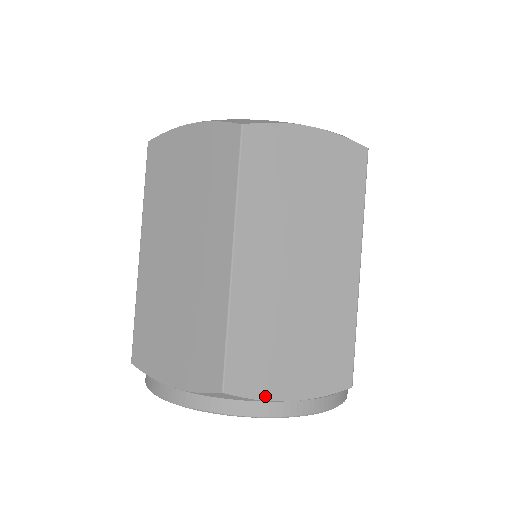
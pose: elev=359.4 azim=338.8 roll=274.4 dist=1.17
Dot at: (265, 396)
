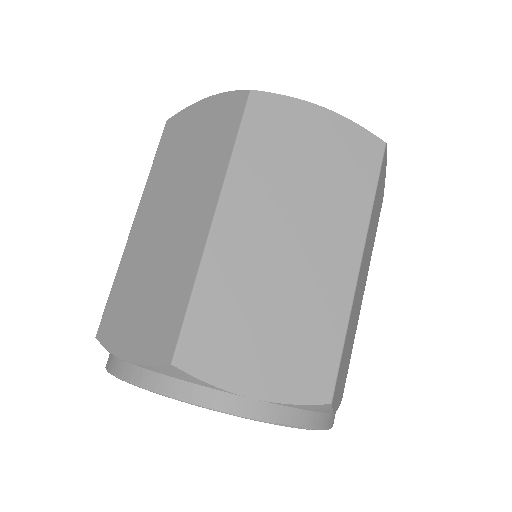
Dot at: occluded
